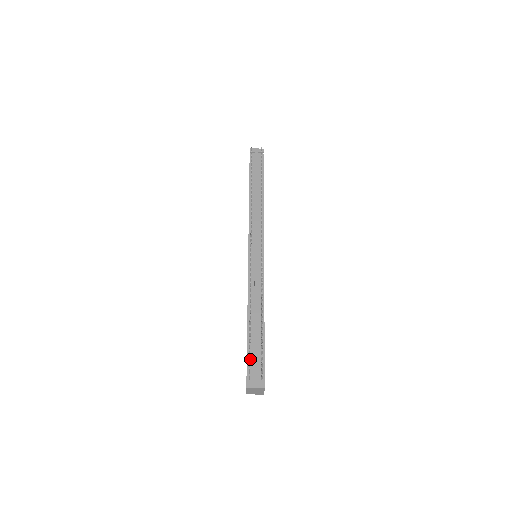
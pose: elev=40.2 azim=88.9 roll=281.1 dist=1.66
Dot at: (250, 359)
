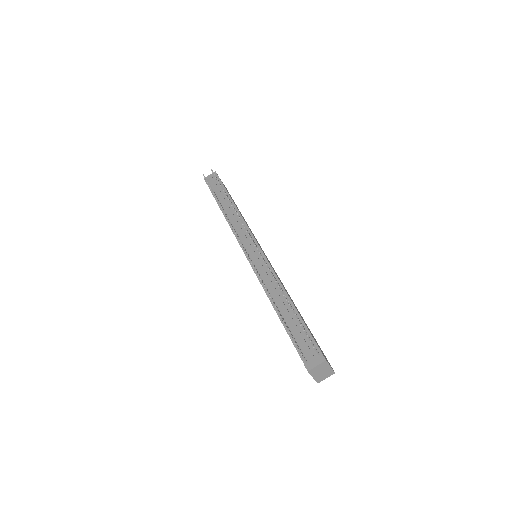
Dot at: (297, 343)
